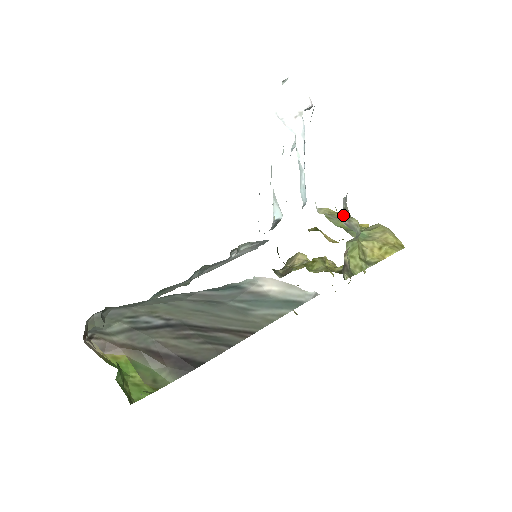
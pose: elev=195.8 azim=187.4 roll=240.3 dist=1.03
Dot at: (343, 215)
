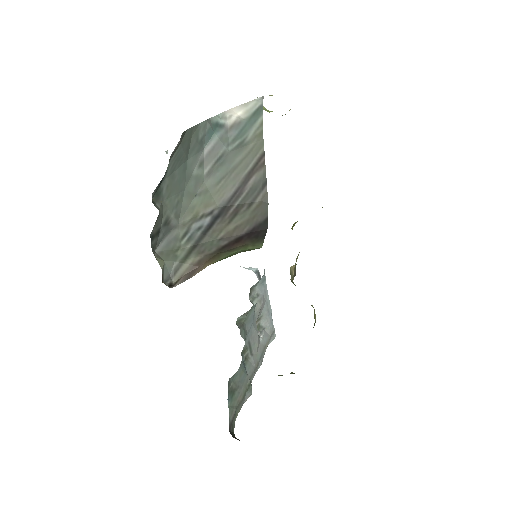
Dot at: occluded
